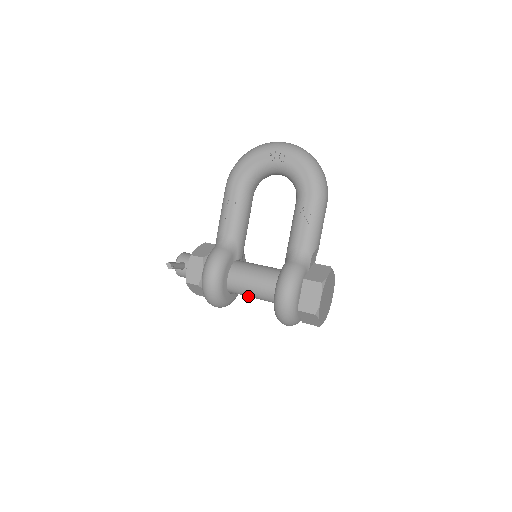
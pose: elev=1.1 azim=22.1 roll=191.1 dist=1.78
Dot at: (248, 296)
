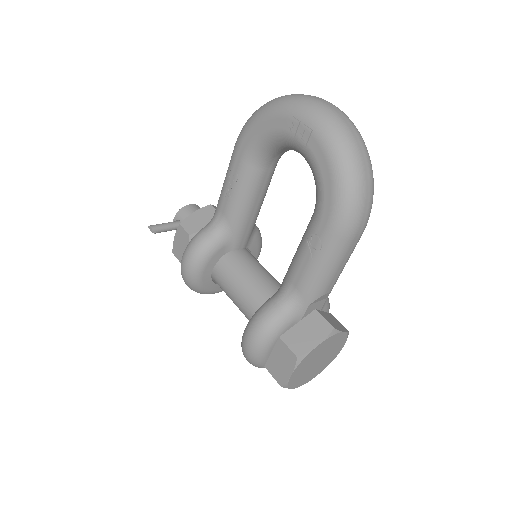
Dot at: occluded
